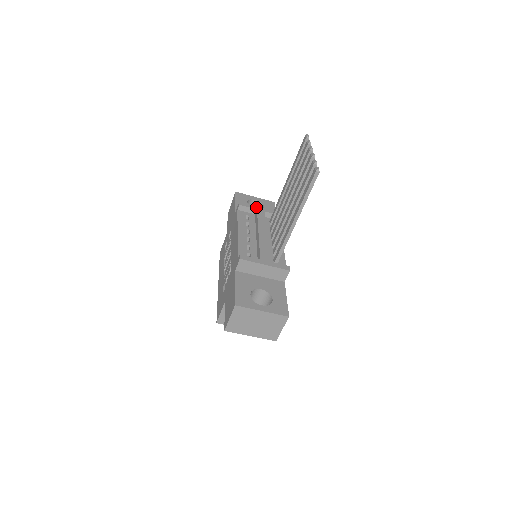
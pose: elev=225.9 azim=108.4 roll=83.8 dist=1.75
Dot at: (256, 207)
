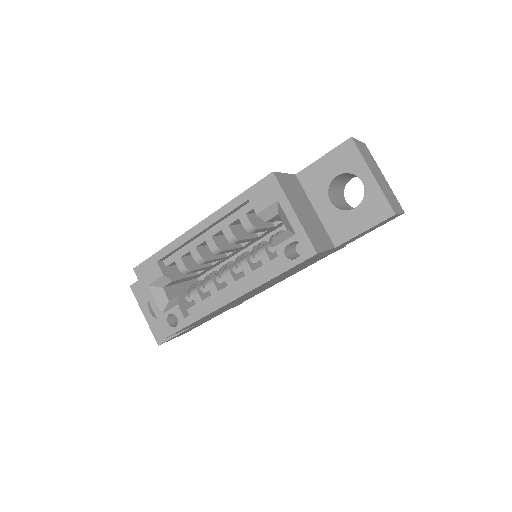
Dot at: occluded
